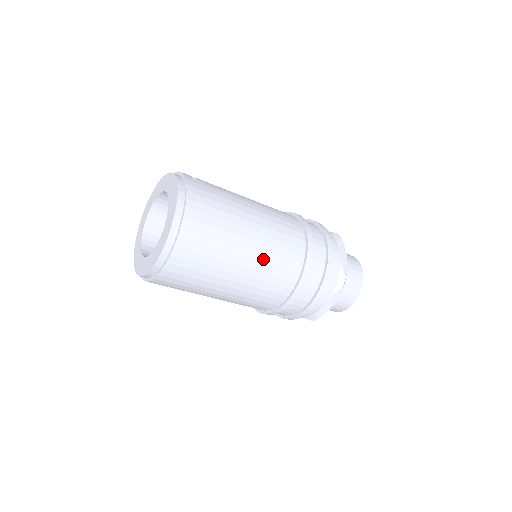
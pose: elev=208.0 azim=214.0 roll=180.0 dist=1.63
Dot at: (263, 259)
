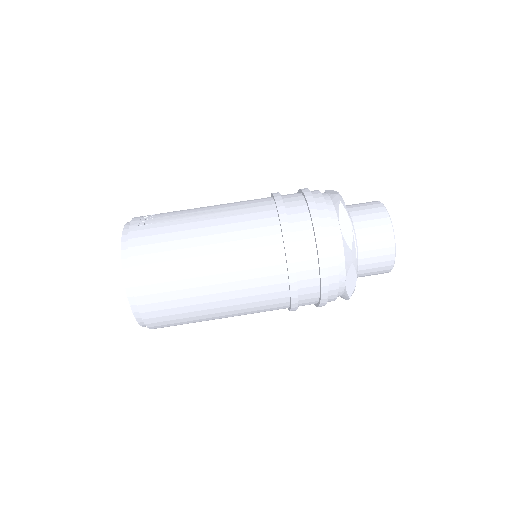
Dot at: (234, 278)
